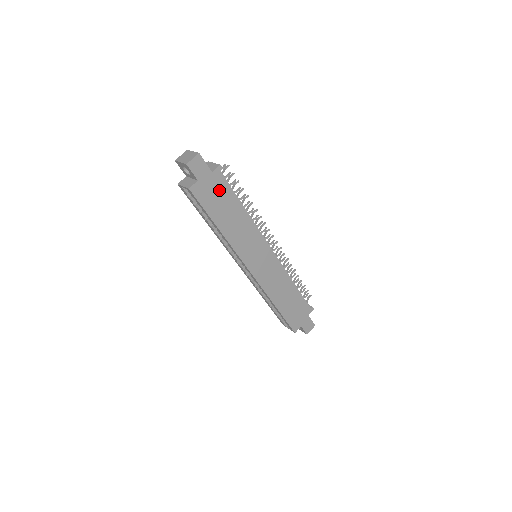
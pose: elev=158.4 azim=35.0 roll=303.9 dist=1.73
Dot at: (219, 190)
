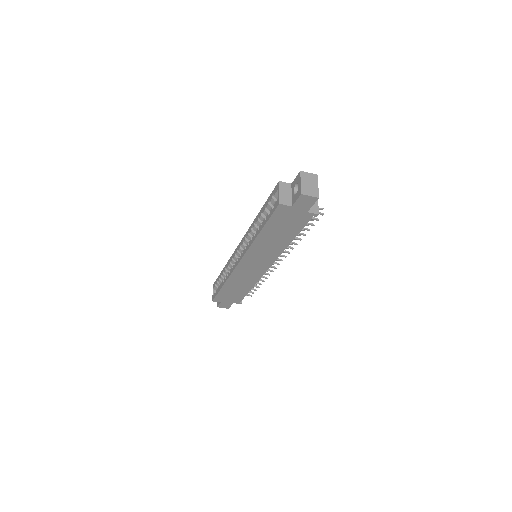
Dot at: (295, 222)
